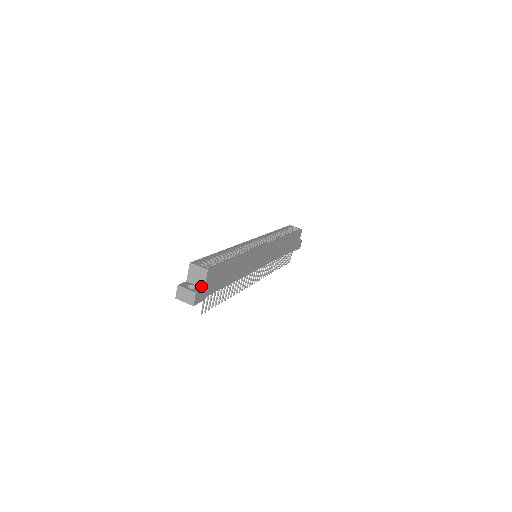
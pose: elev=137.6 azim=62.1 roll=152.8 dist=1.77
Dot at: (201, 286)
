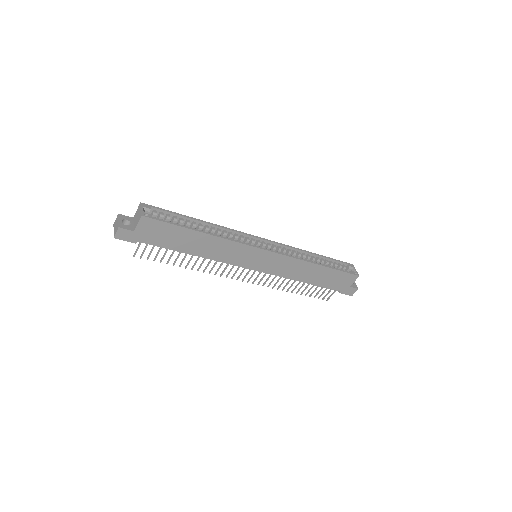
Dot at: (134, 228)
